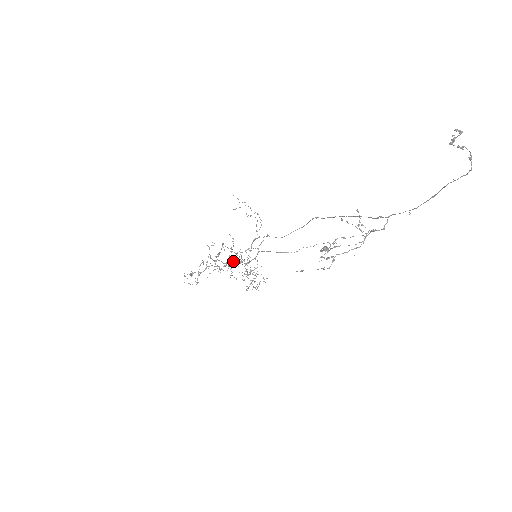
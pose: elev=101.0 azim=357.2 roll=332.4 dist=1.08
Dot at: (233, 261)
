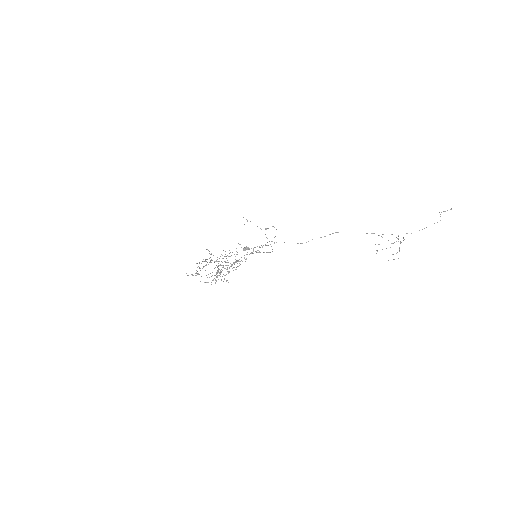
Dot at: occluded
